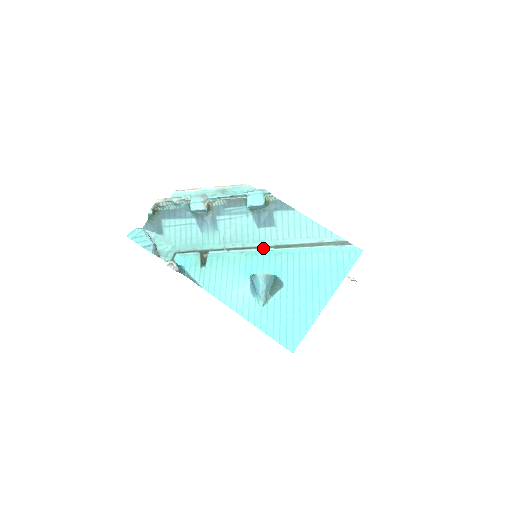
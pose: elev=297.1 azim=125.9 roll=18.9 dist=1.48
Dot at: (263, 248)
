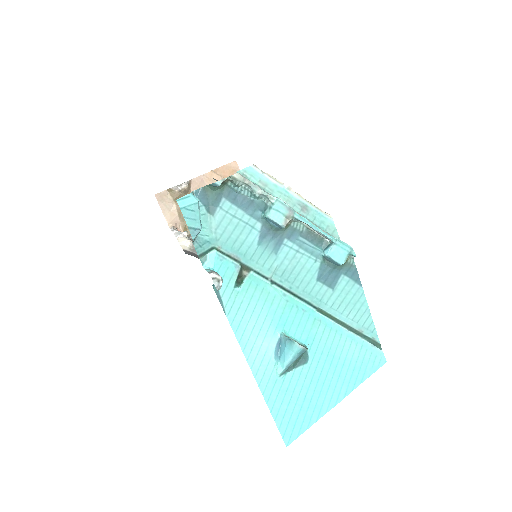
Dot at: (307, 303)
